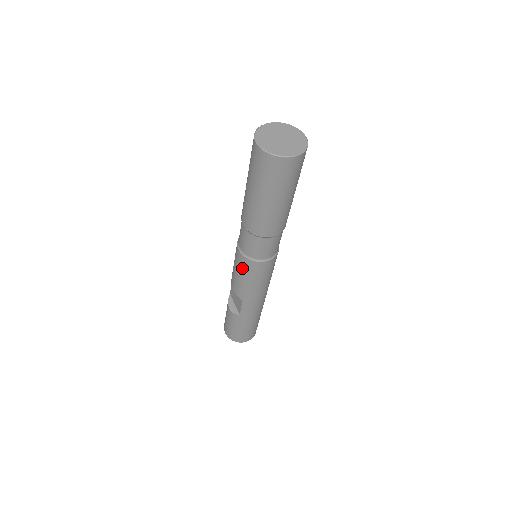
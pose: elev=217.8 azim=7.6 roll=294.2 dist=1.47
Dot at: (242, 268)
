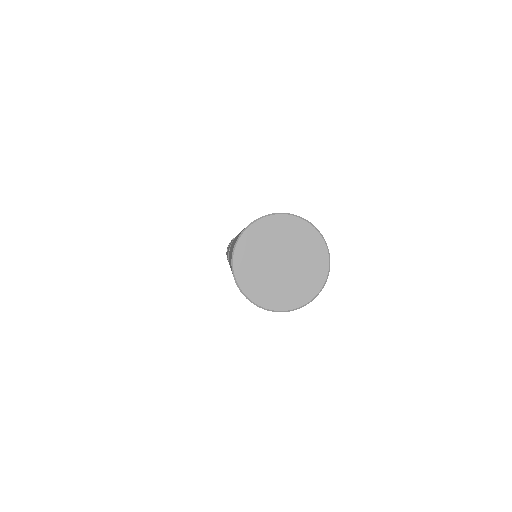
Dot at: occluded
